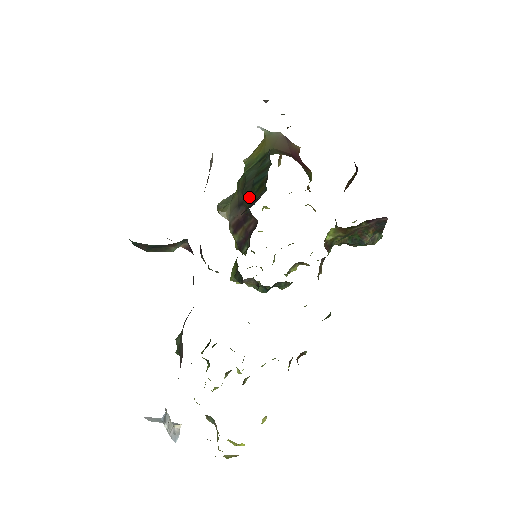
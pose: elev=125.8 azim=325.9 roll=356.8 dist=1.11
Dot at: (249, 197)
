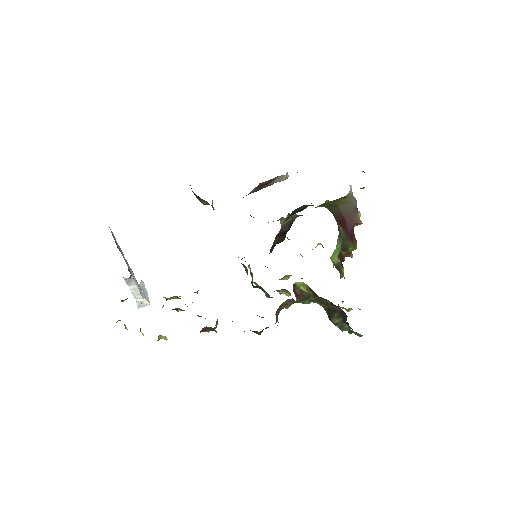
Dot at: (287, 219)
